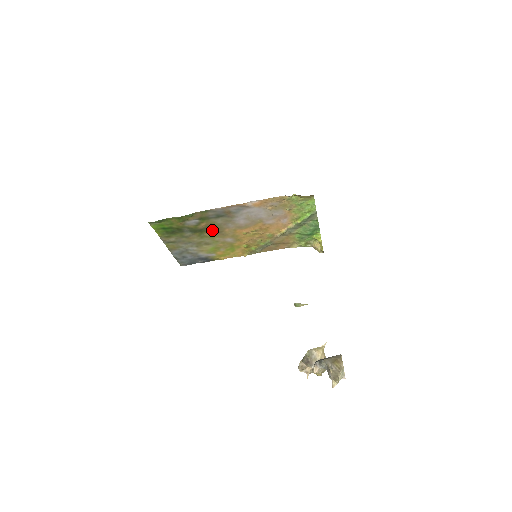
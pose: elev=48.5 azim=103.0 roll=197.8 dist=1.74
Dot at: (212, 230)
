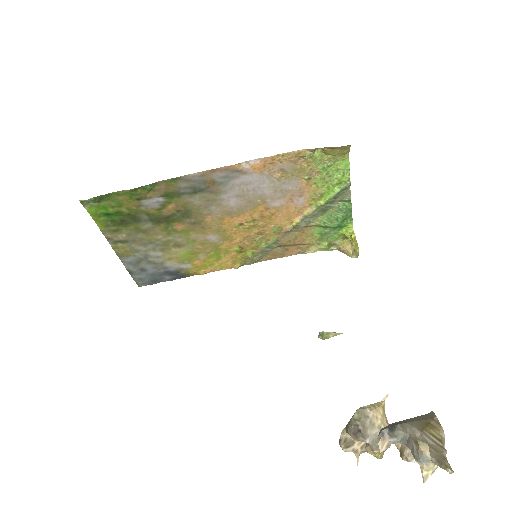
Dot at: (185, 219)
